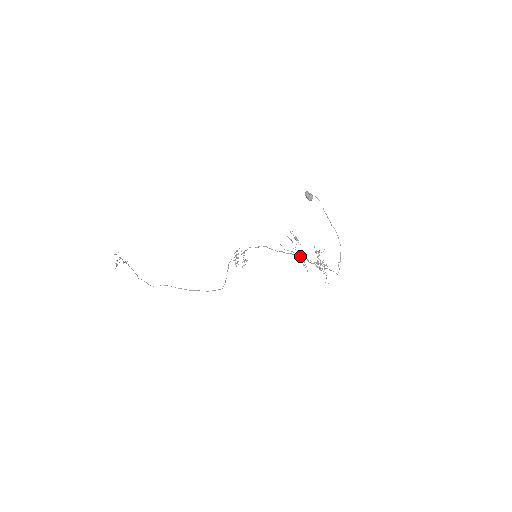
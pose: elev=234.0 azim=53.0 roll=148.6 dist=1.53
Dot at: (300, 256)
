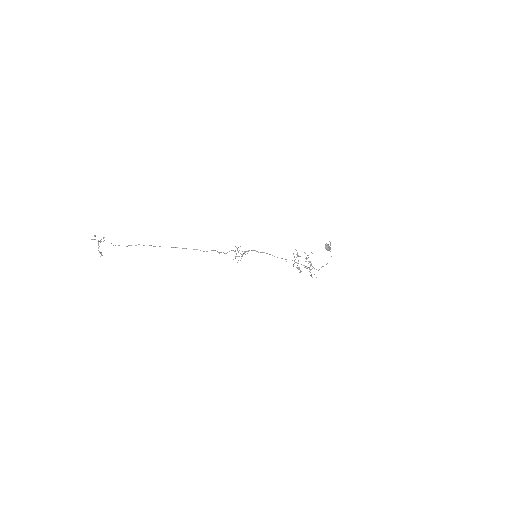
Dot at: (299, 268)
